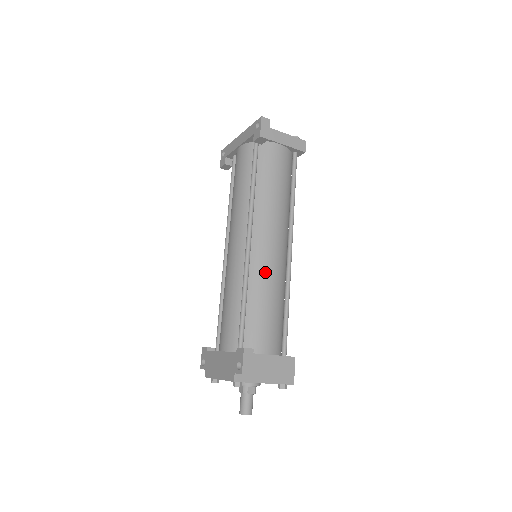
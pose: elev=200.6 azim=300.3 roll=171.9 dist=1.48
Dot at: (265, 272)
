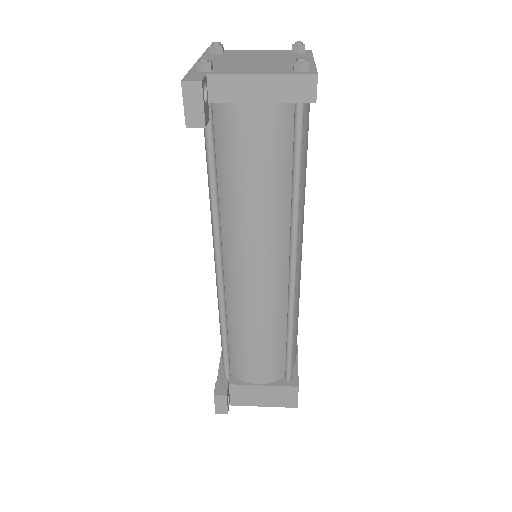
Dot at: (246, 307)
